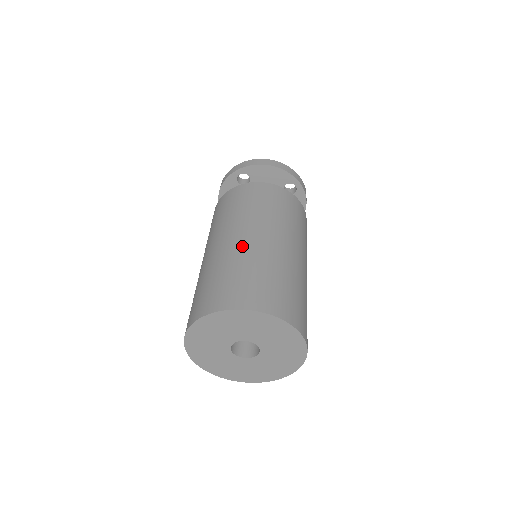
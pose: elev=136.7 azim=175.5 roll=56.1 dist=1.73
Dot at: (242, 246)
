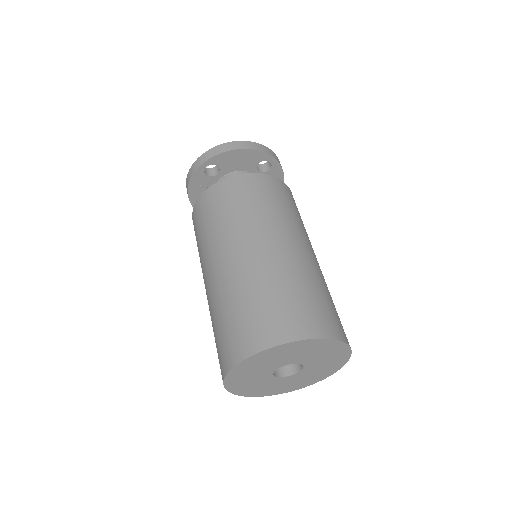
Dot at: (251, 264)
